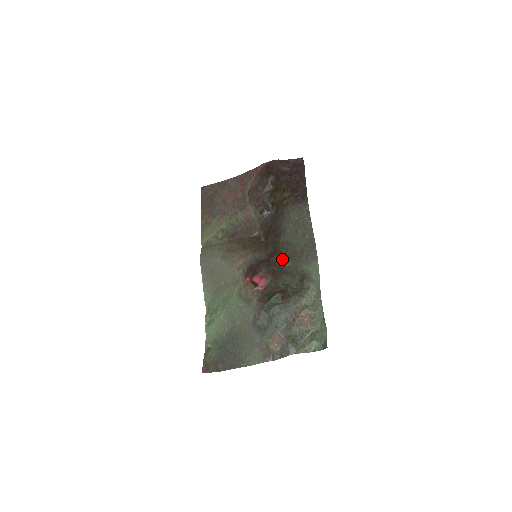
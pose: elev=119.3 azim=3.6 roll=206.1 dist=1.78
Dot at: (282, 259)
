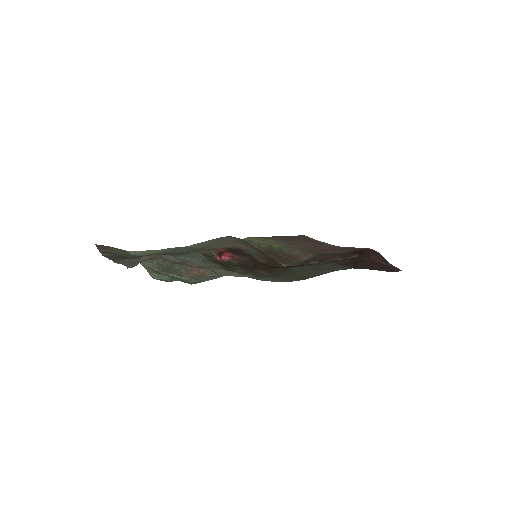
Dot at: (266, 269)
